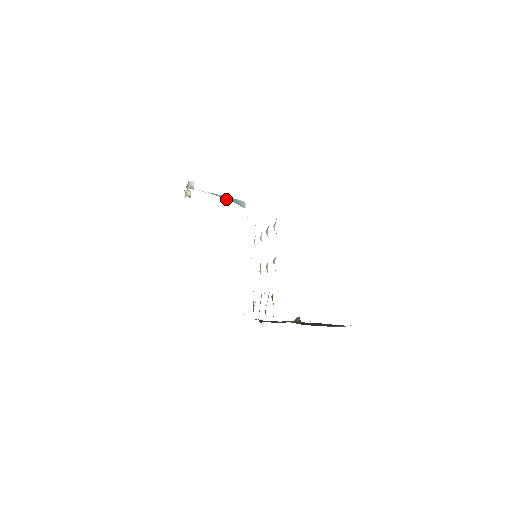
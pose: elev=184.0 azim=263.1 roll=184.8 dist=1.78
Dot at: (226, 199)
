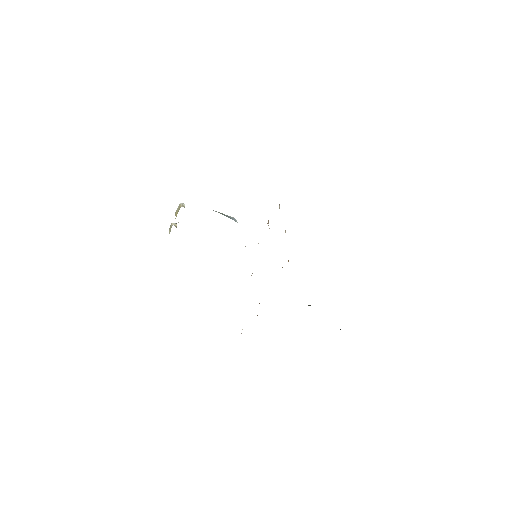
Dot at: (220, 213)
